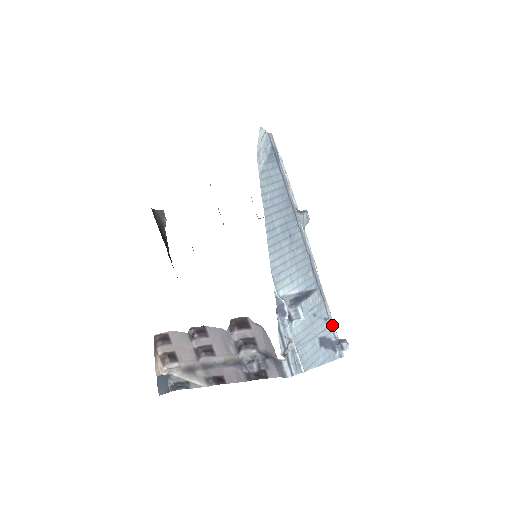
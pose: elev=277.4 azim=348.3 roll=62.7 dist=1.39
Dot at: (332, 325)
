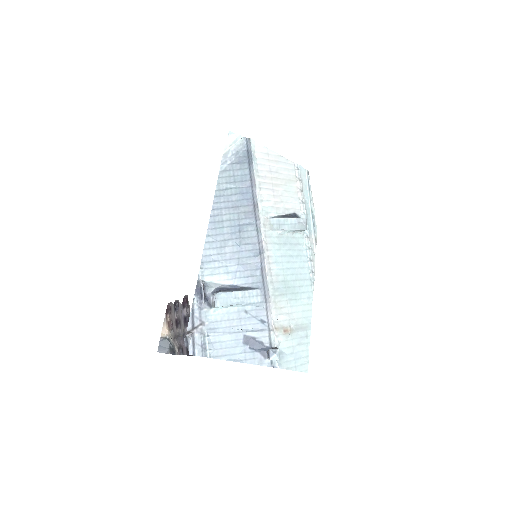
Dot at: (270, 330)
